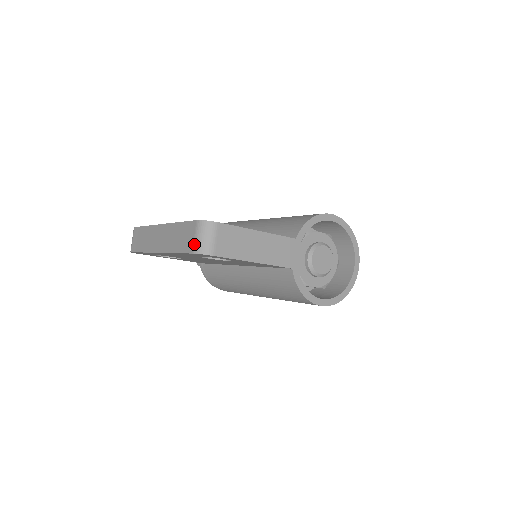
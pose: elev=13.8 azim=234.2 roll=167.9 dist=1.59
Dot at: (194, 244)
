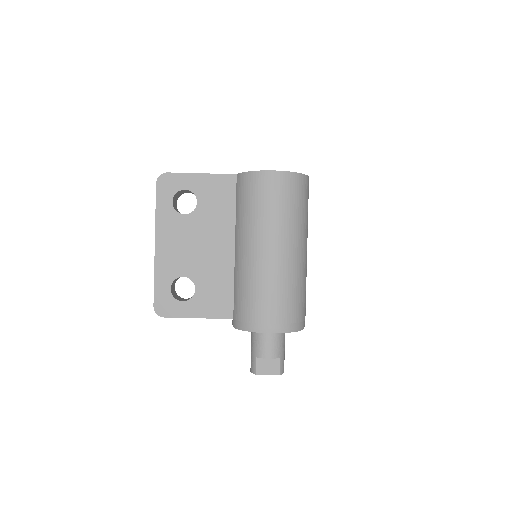
Dot at: occluded
